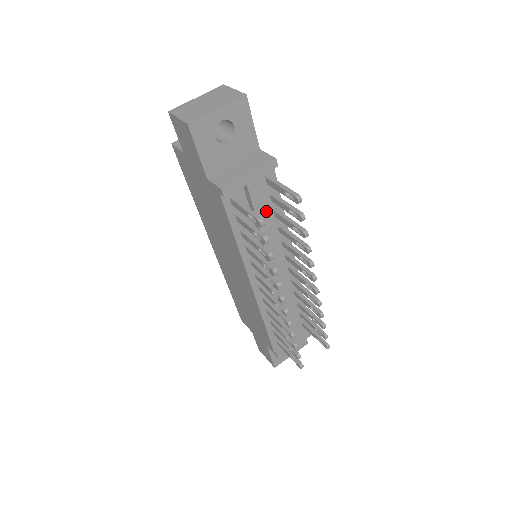
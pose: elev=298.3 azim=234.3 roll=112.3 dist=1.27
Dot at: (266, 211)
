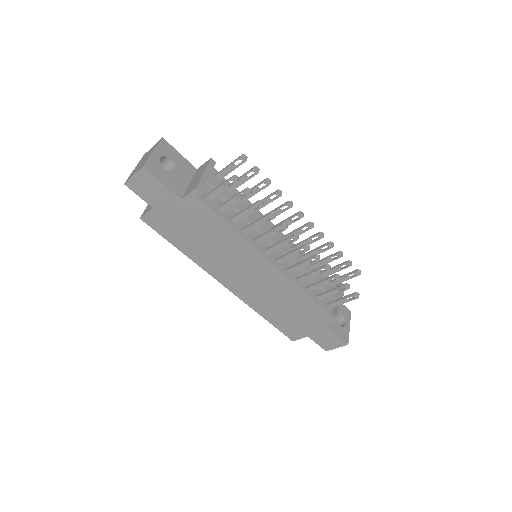
Dot at: occluded
